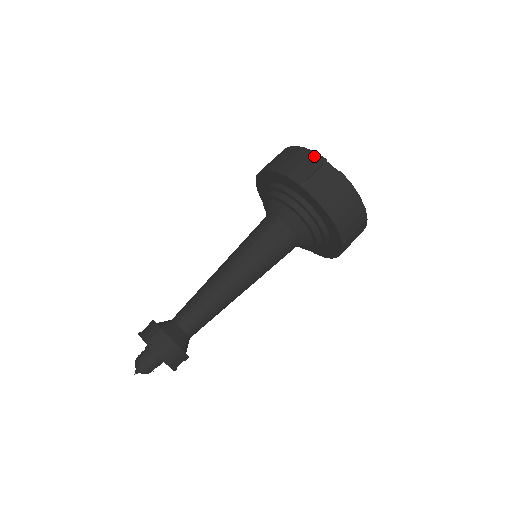
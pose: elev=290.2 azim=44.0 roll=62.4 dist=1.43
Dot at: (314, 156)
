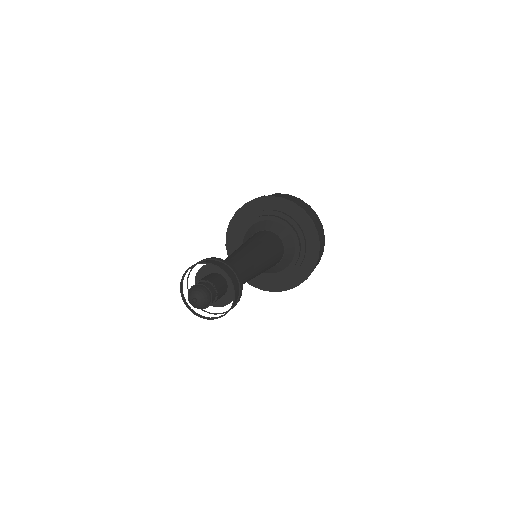
Dot at: occluded
